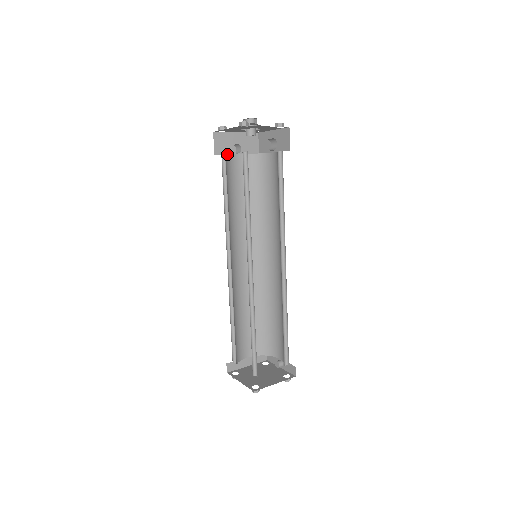
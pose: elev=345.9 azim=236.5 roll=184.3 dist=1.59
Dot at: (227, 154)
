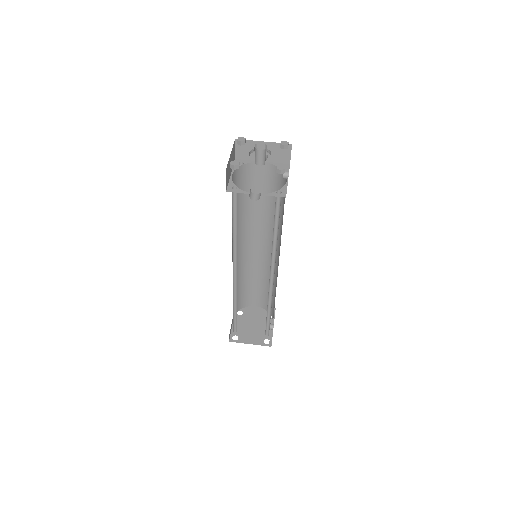
Dot at: (245, 163)
